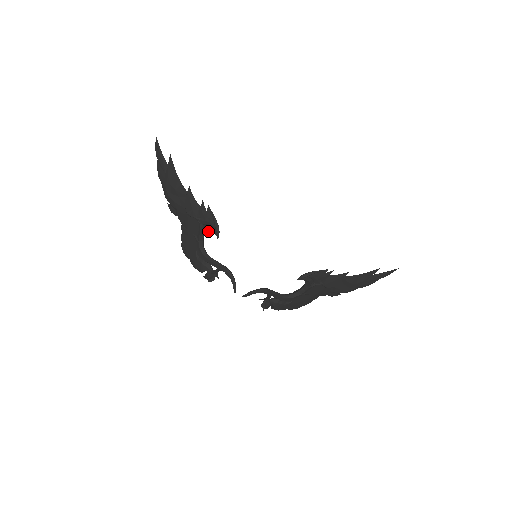
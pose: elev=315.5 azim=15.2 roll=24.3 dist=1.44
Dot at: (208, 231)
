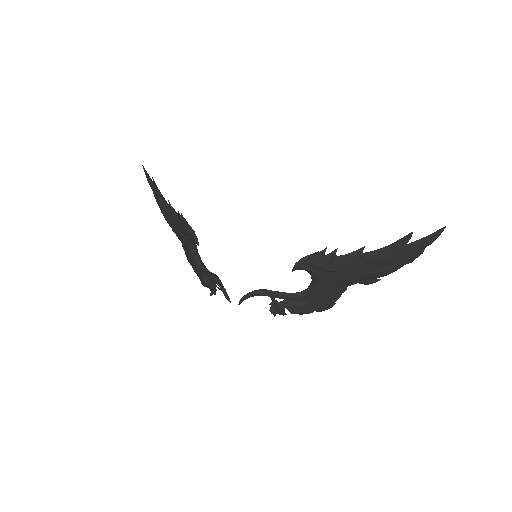
Dot at: (192, 241)
